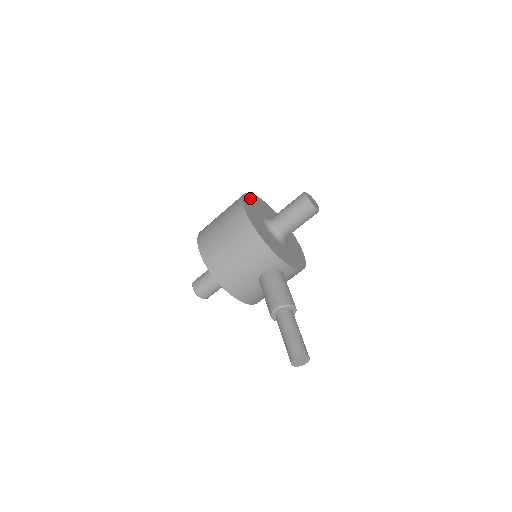
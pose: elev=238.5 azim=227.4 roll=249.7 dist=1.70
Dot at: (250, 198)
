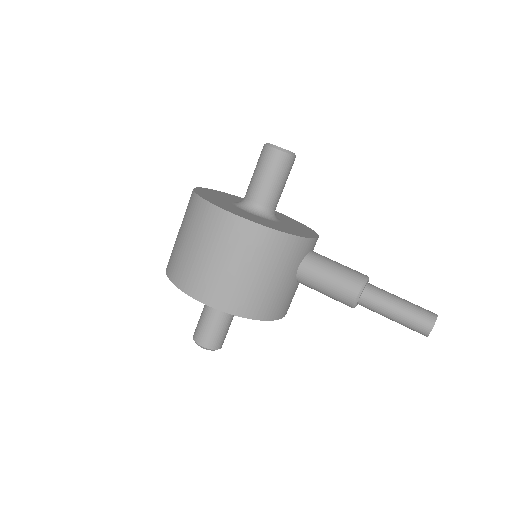
Dot at: (204, 195)
